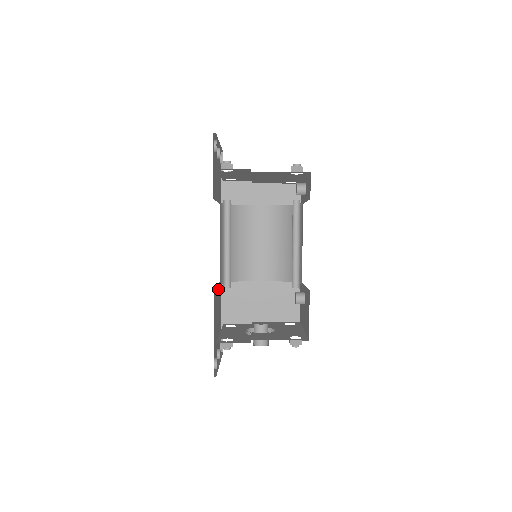
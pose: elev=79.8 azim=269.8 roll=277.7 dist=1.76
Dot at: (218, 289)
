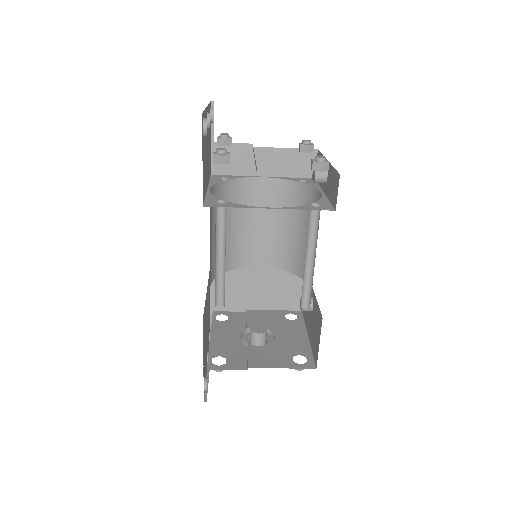
Dot at: occluded
